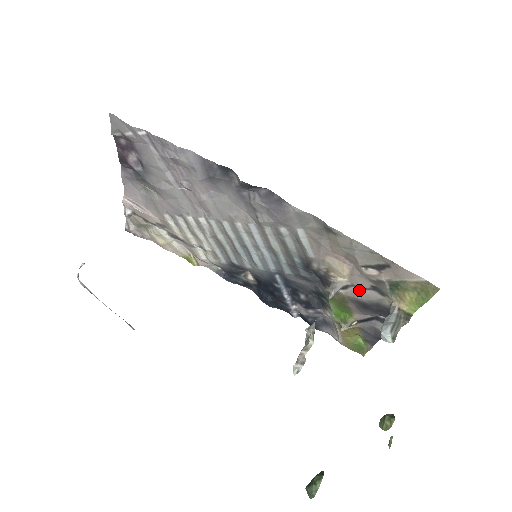
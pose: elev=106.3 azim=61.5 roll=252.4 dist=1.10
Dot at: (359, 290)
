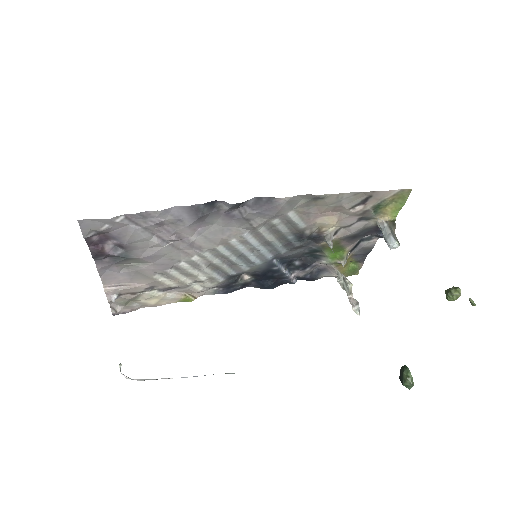
Dot at: (348, 228)
